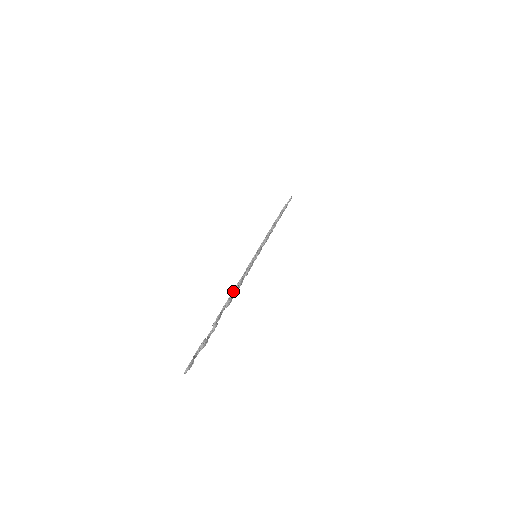
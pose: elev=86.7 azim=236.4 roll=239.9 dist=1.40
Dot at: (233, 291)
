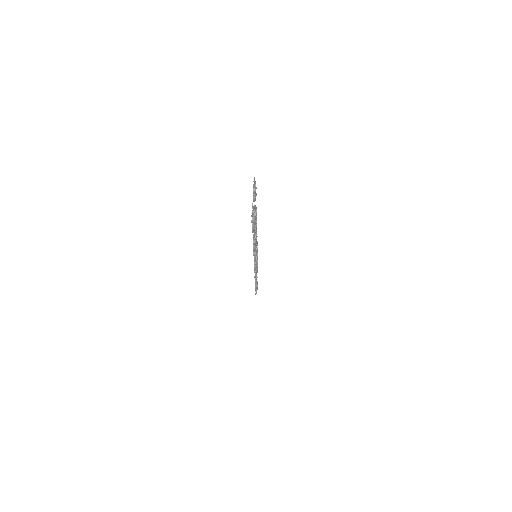
Dot at: occluded
